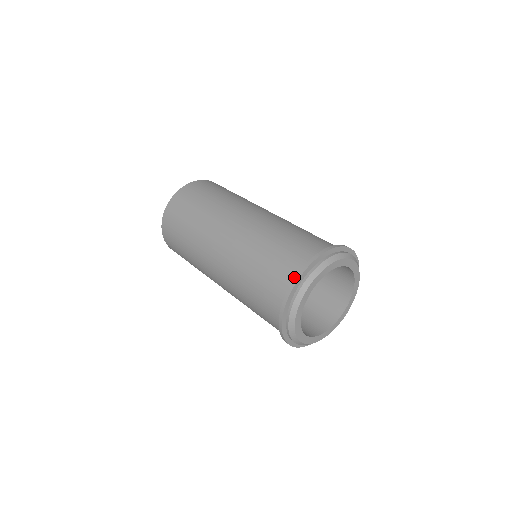
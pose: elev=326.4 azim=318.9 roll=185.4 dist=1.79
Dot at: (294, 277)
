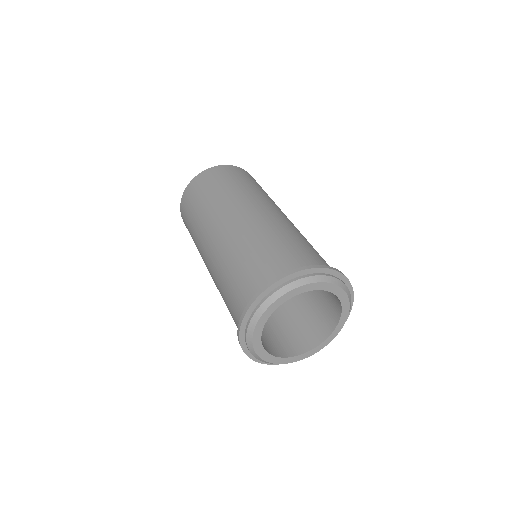
Dot at: occluded
